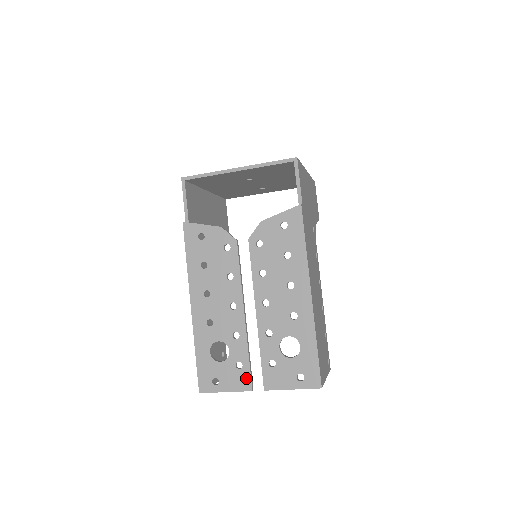
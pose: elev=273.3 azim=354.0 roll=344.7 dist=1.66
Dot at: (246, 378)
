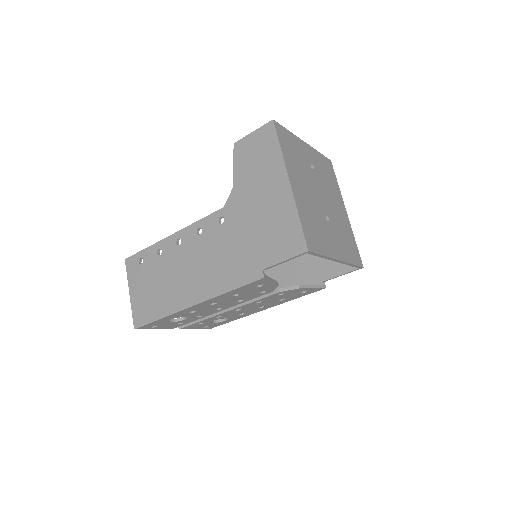
Dot at: occluded
